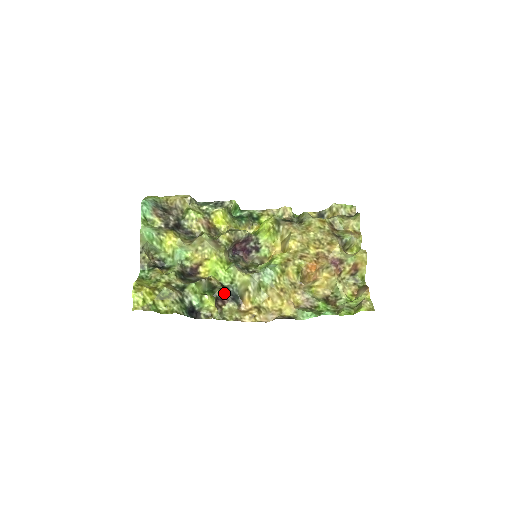
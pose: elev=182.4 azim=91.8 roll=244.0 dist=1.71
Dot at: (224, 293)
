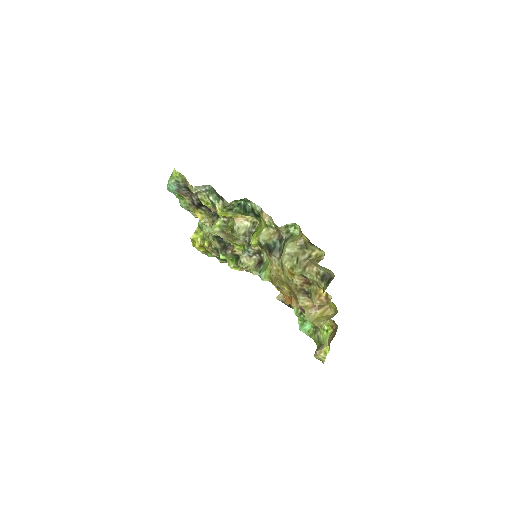
Dot at: (243, 267)
